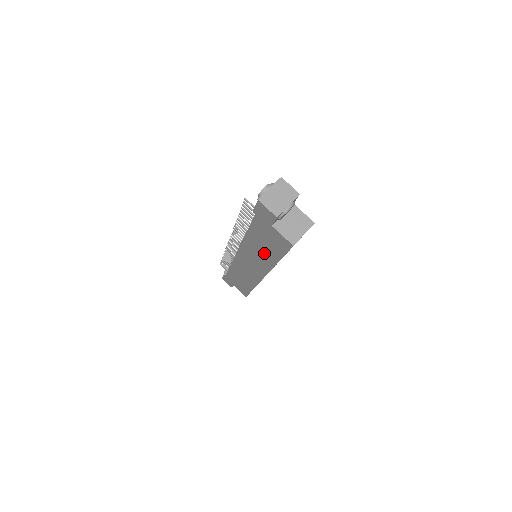
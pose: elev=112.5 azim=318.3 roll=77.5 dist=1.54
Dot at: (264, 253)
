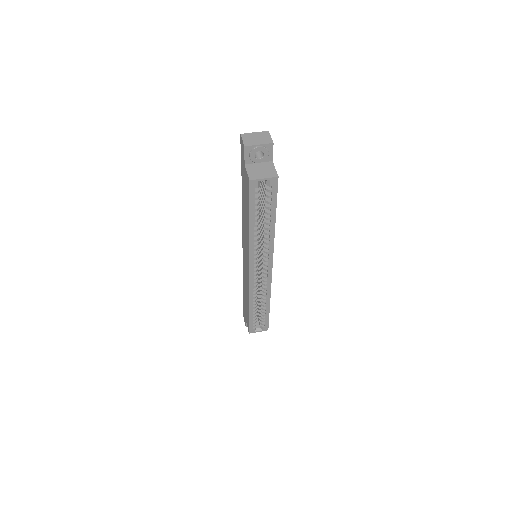
Dot at: (246, 220)
